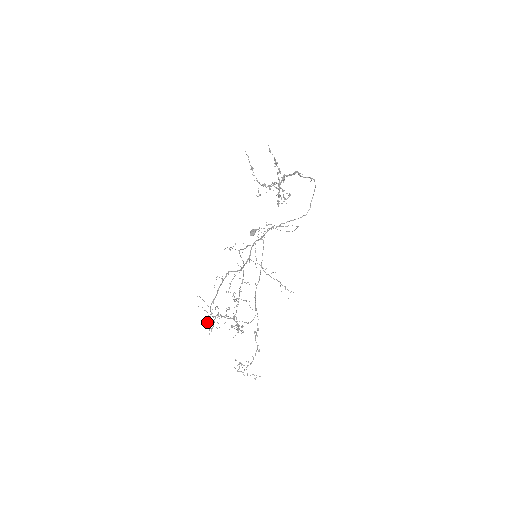
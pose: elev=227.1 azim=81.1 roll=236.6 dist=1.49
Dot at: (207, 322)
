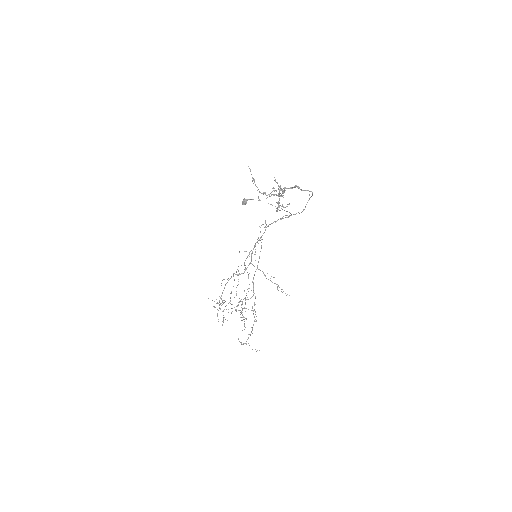
Dot at: (217, 315)
